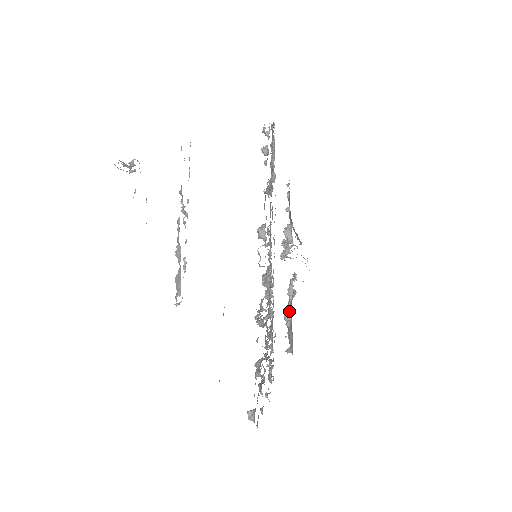
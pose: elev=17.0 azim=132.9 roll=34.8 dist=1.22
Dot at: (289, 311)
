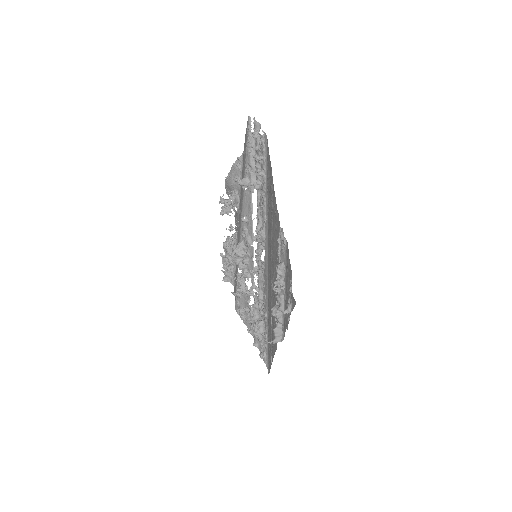
Dot at: (229, 255)
